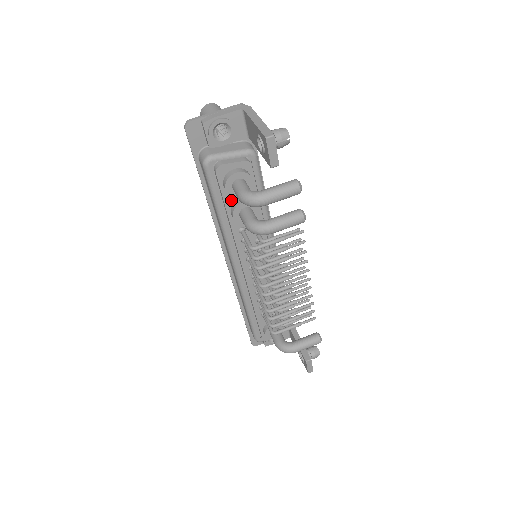
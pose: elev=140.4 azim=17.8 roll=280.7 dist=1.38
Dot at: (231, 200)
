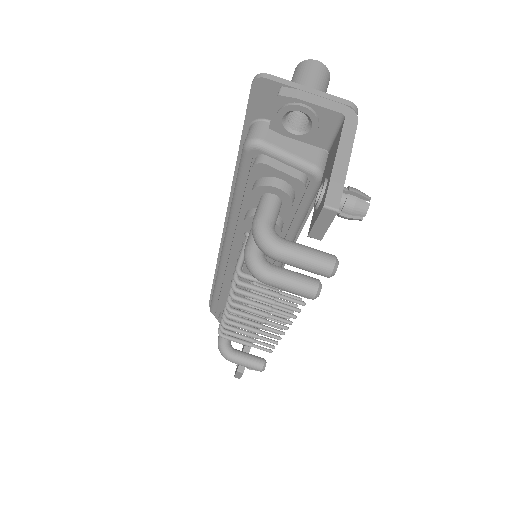
Dot at: occluded
